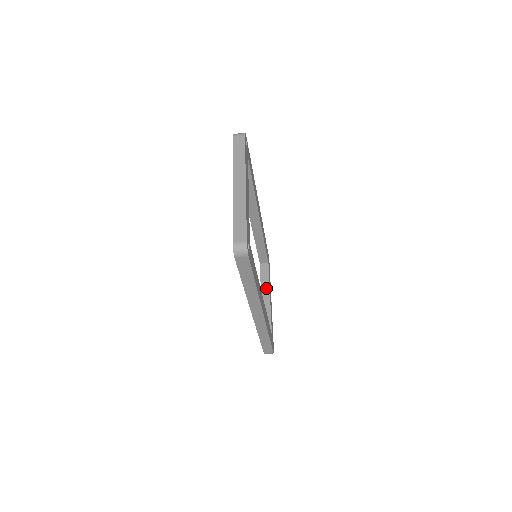
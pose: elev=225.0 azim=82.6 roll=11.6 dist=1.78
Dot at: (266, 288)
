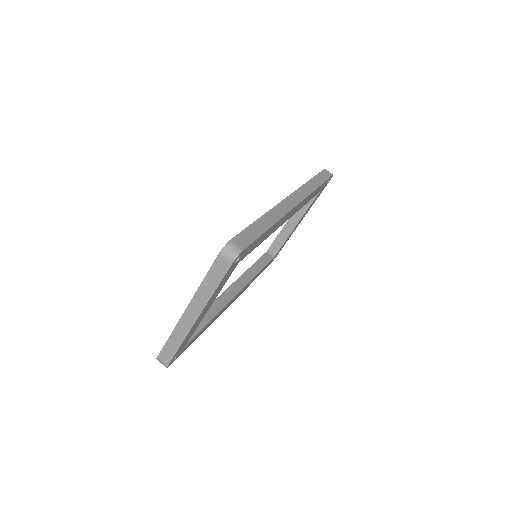
Dot at: occluded
